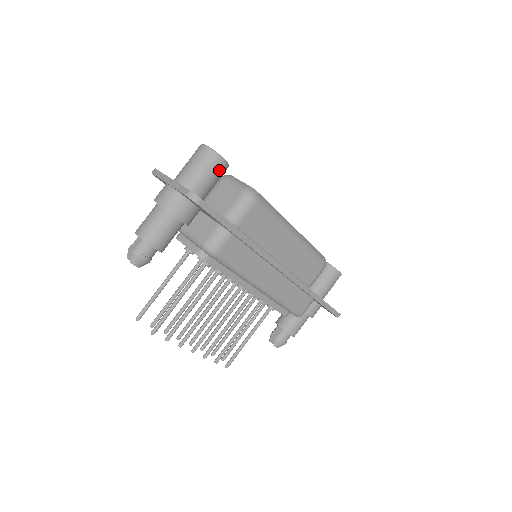
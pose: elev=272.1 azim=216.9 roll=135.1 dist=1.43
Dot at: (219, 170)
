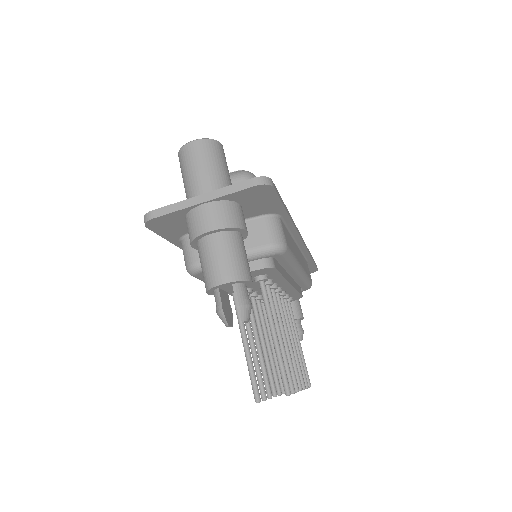
Dot at: (225, 159)
